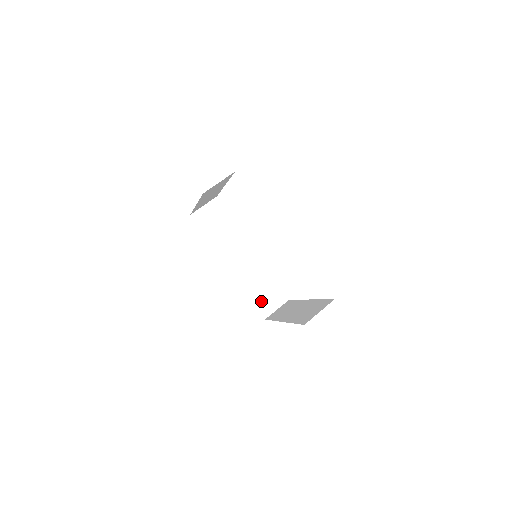
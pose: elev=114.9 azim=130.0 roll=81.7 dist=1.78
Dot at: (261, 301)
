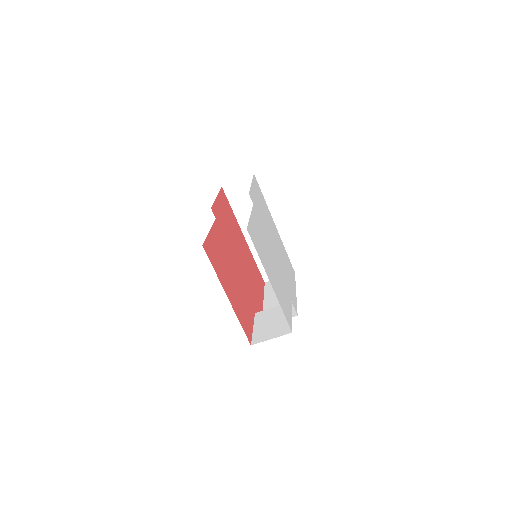
Dot at: occluded
